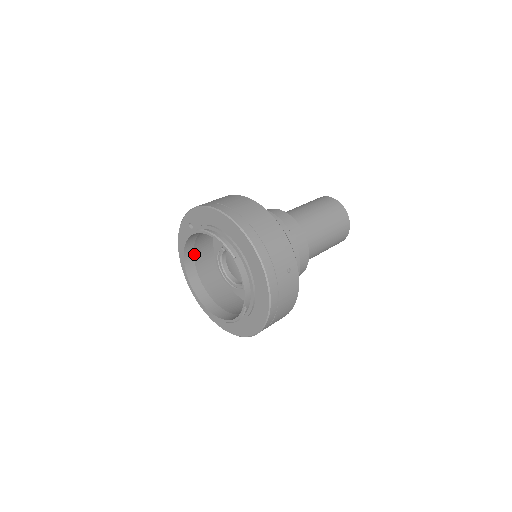
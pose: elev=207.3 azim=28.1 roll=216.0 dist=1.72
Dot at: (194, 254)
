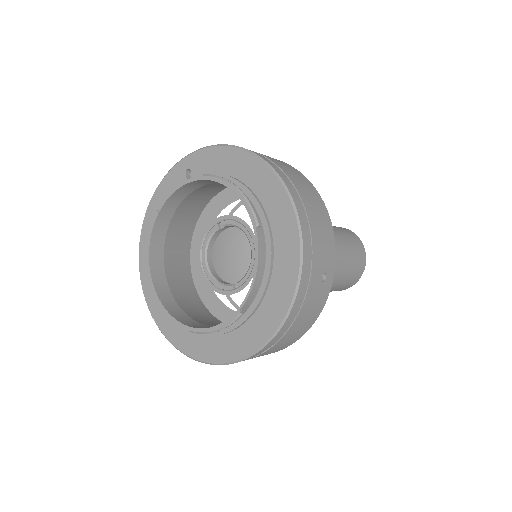
Dot at: (171, 220)
